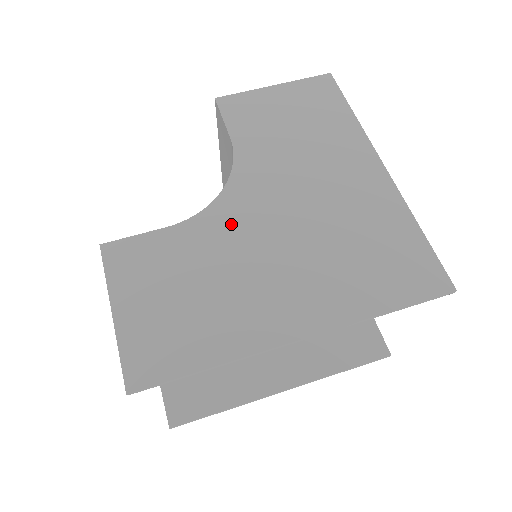
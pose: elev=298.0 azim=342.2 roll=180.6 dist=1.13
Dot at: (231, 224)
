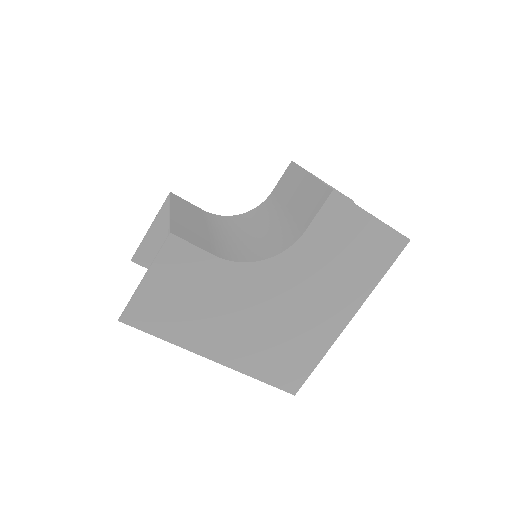
Dot at: (246, 284)
